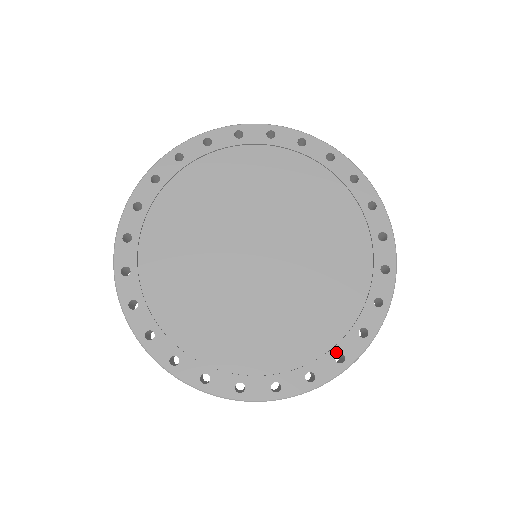
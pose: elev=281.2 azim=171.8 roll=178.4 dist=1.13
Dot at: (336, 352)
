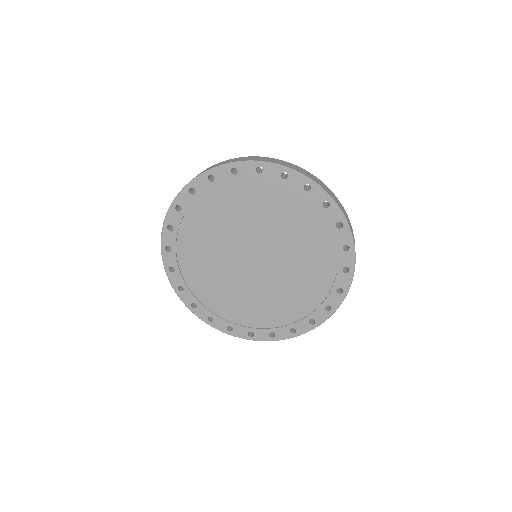
Dot at: (325, 305)
